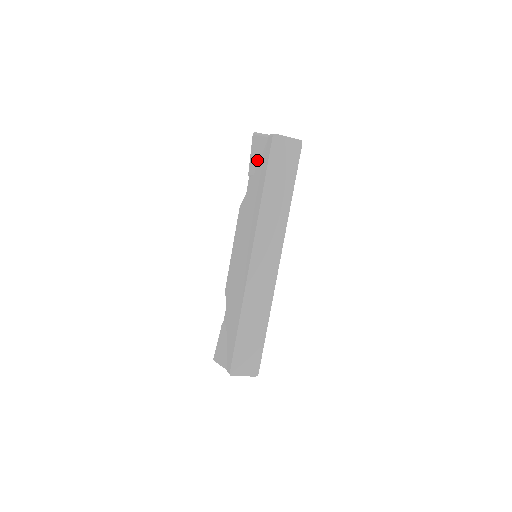
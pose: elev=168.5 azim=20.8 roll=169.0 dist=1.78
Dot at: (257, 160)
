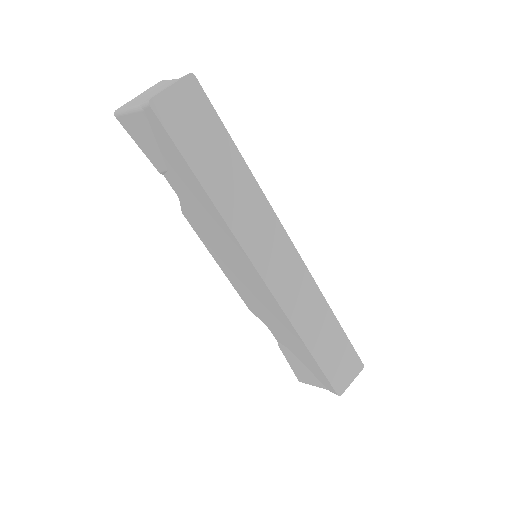
Dot at: (155, 149)
